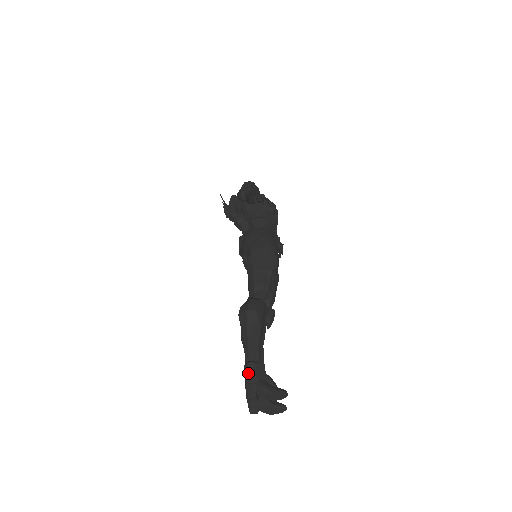
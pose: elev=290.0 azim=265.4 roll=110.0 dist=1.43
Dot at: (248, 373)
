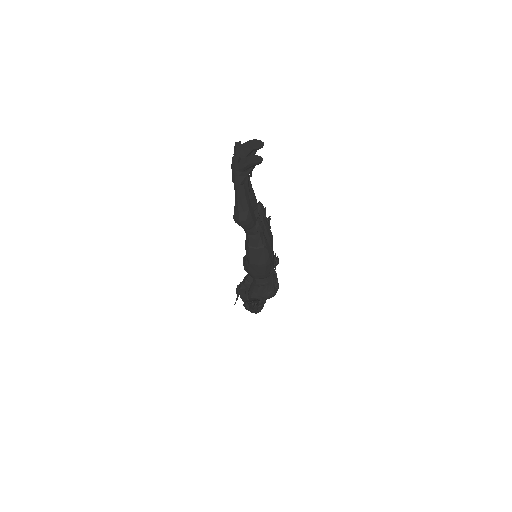
Dot at: occluded
